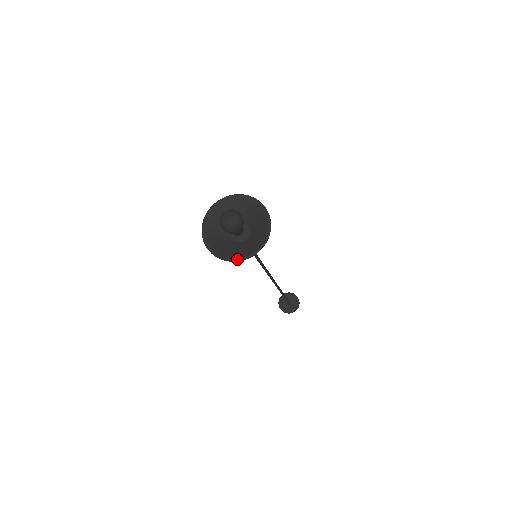
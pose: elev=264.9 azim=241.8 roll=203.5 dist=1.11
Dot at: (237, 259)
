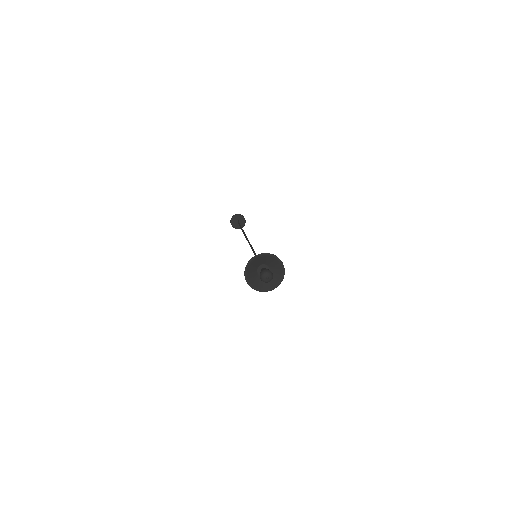
Dot at: (262, 291)
